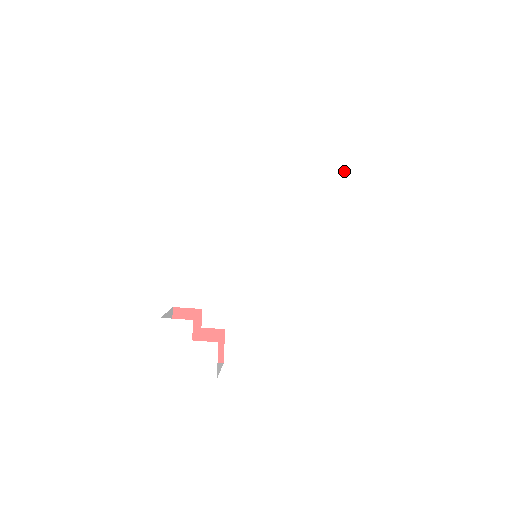
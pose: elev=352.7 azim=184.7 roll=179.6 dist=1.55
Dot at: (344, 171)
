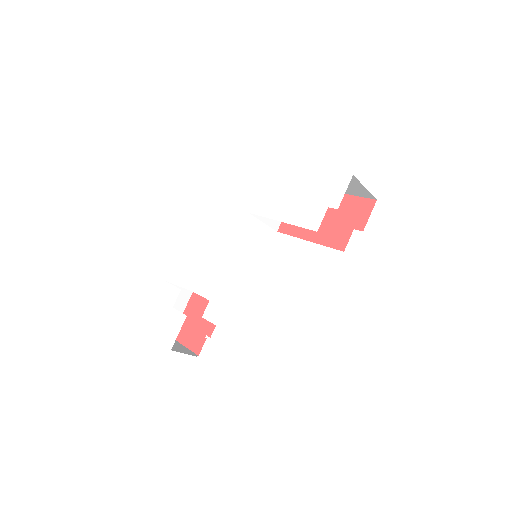
Dot at: (341, 181)
